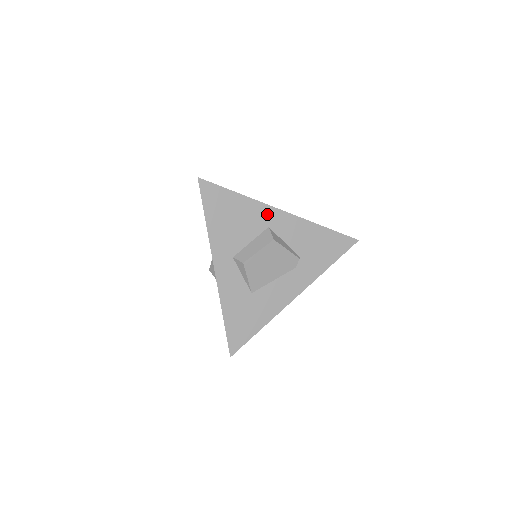
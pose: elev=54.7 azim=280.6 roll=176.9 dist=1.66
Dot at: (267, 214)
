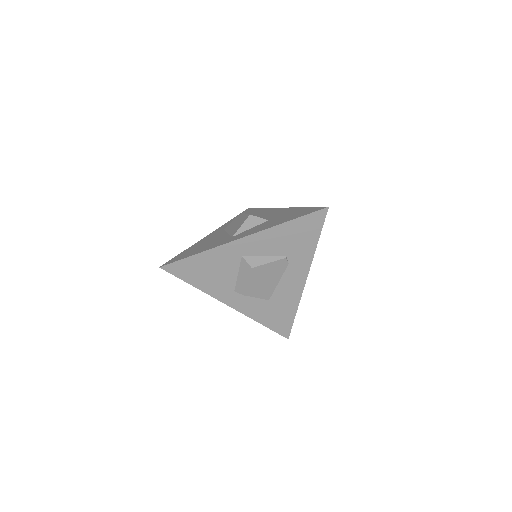
Dot at: (232, 249)
